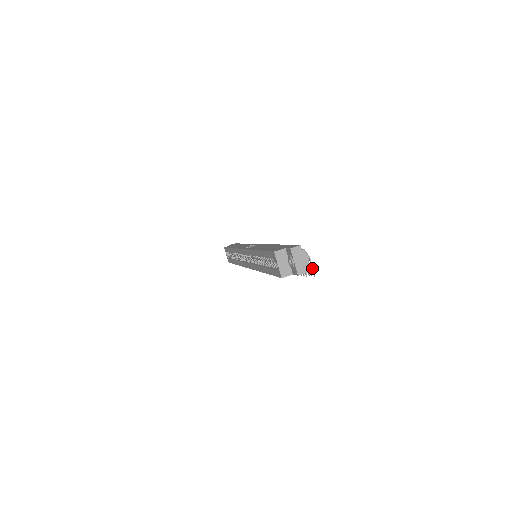
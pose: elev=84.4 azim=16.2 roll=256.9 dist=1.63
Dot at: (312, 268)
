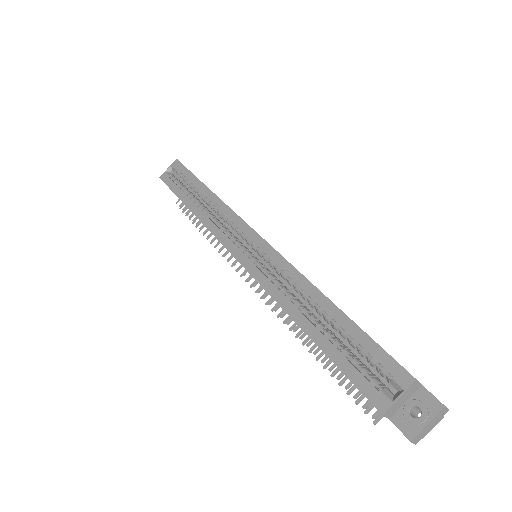
Dot at: occluded
